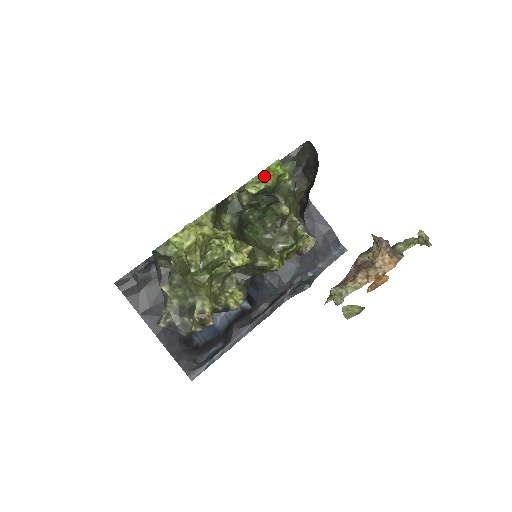
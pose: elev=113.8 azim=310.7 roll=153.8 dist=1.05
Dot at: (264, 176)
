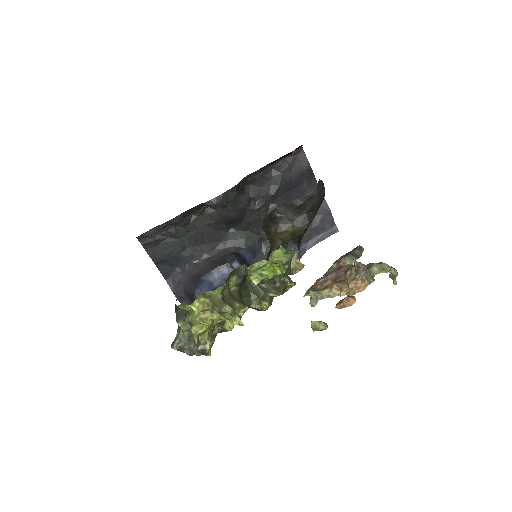
Dot at: (266, 270)
